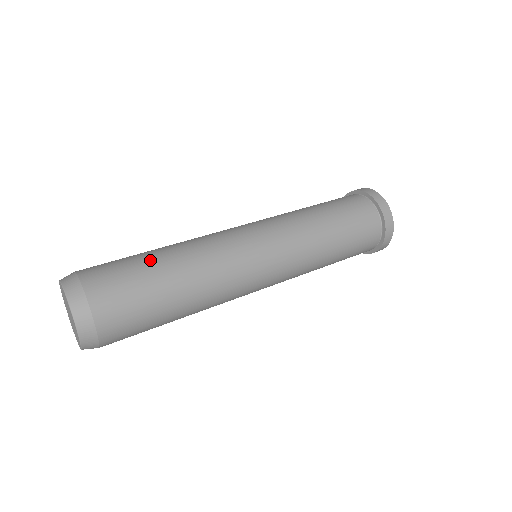
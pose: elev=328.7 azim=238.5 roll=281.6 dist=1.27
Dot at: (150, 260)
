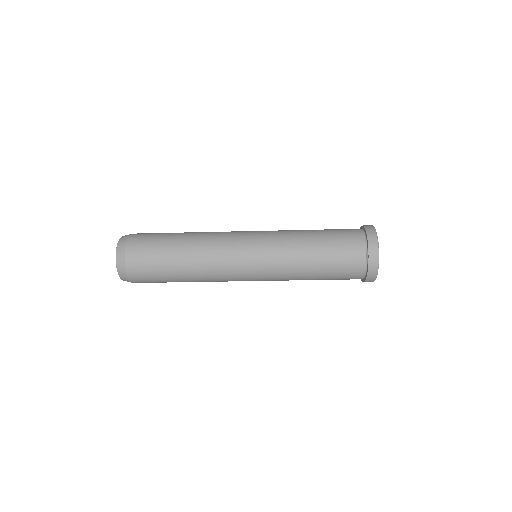
Dot at: (174, 233)
